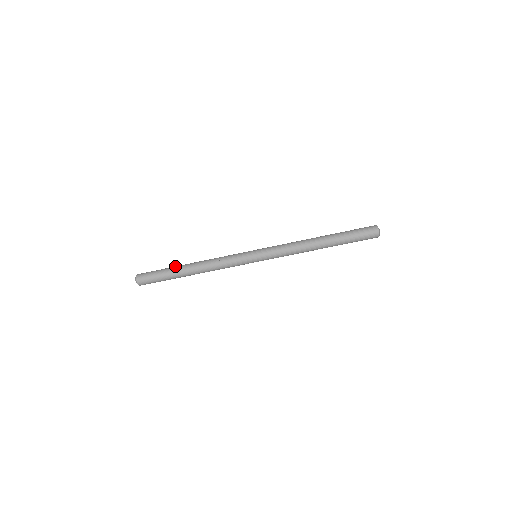
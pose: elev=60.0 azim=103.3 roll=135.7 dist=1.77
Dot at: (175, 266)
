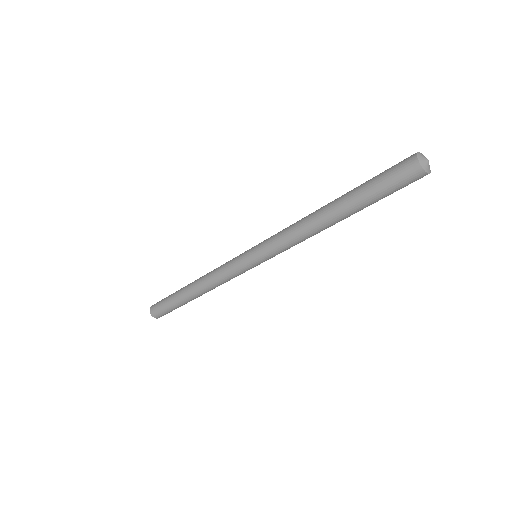
Dot at: (178, 290)
